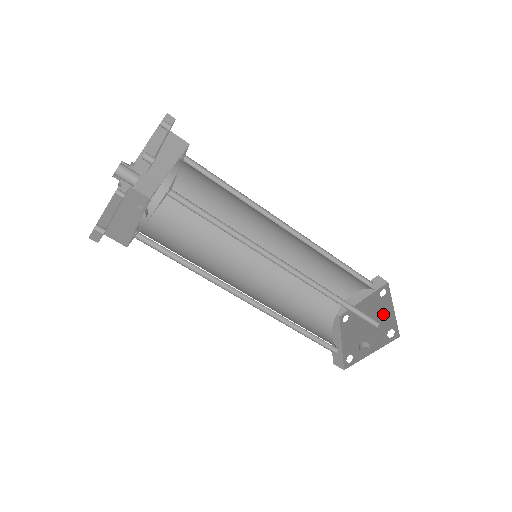
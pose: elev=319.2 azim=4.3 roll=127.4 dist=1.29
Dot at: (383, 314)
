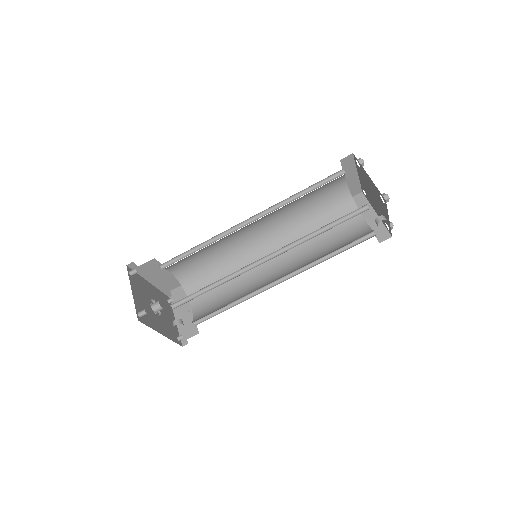
Dot at: (370, 184)
